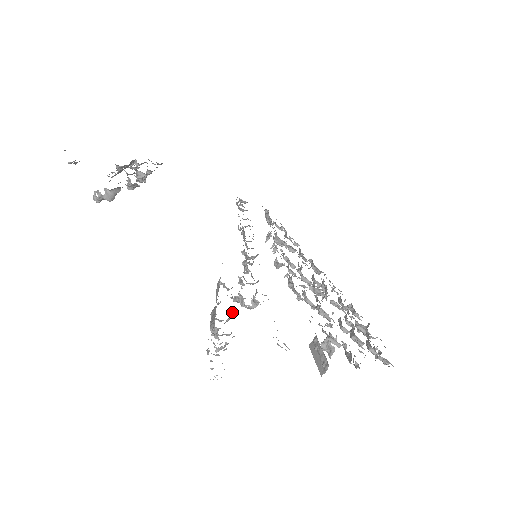
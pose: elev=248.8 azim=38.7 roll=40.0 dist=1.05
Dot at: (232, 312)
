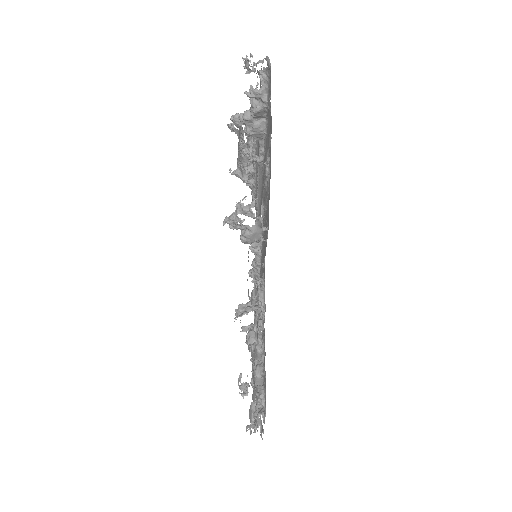
Dot at: (263, 129)
